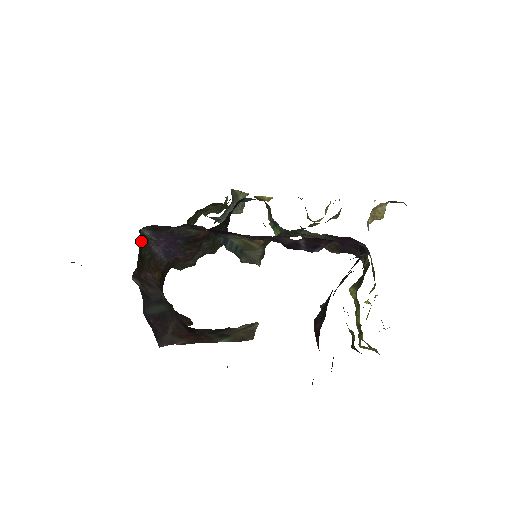
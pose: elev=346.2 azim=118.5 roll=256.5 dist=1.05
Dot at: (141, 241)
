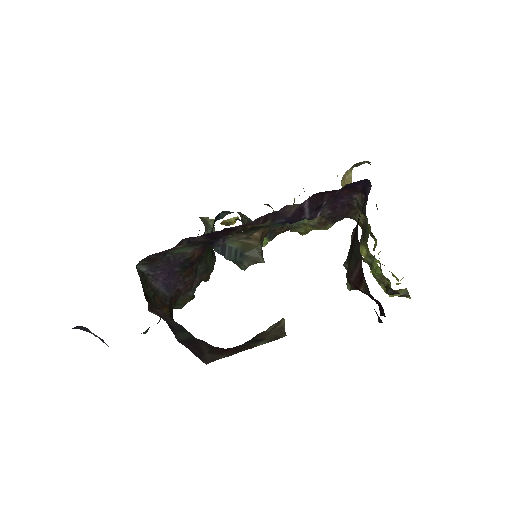
Dot at: (140, 278)
